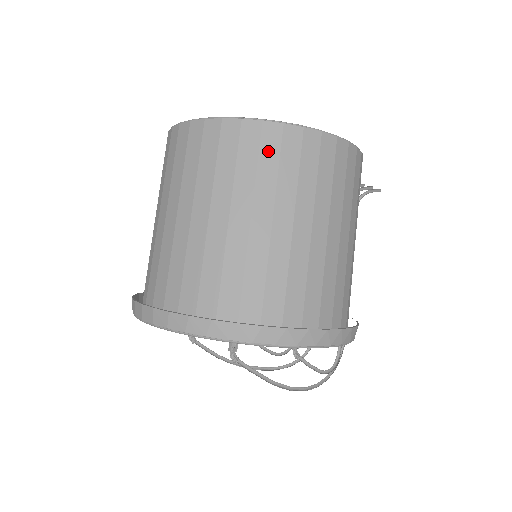
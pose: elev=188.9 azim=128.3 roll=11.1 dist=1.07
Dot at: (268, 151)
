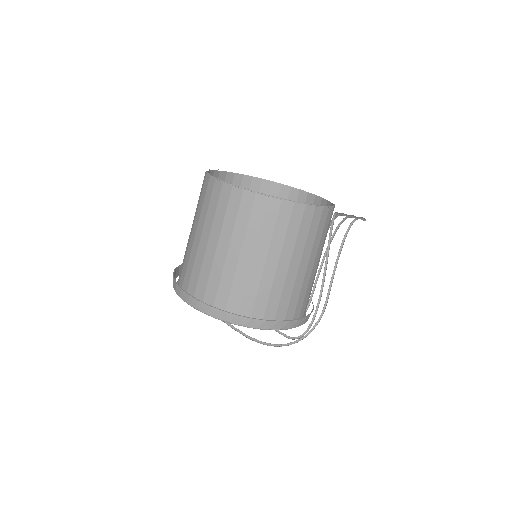
Dot at: (244, 209)
